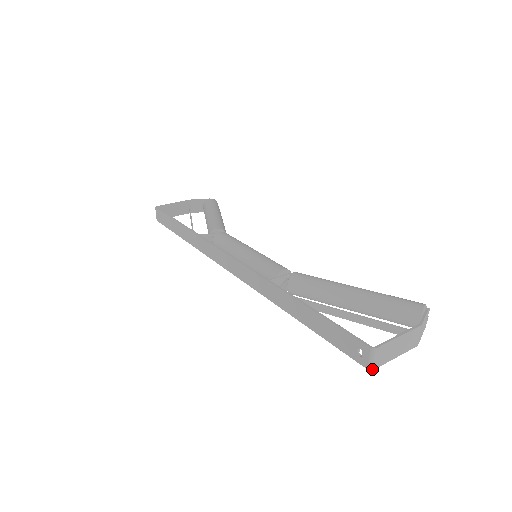
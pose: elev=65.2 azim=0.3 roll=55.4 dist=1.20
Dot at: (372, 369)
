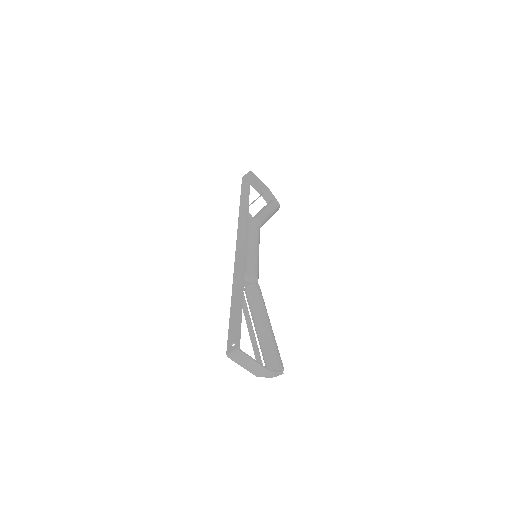
Dot at: (228, 356)
